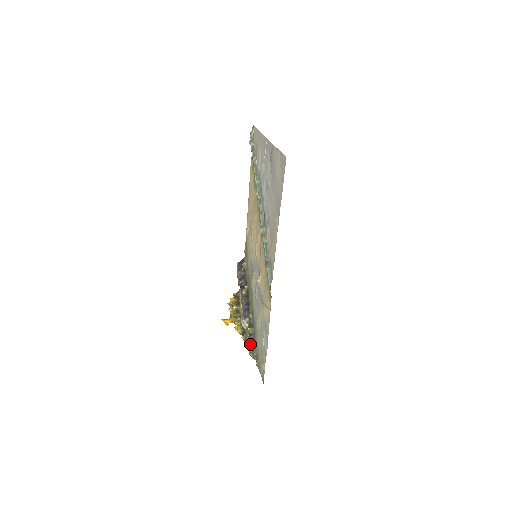
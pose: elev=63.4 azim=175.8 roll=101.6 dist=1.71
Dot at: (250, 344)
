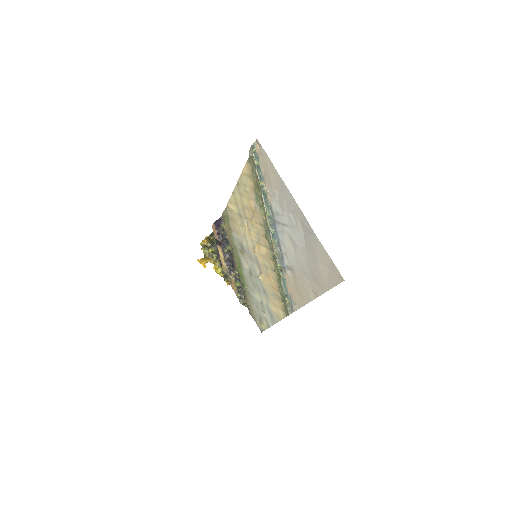
Dot at: (239, 295)
